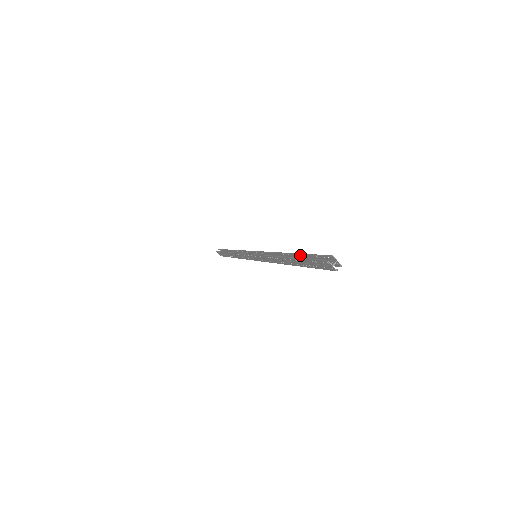
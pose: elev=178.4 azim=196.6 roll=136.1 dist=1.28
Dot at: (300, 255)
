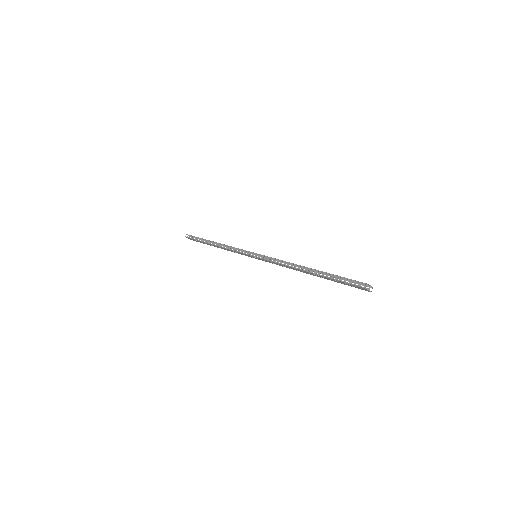
Dot at: (325, 273)
